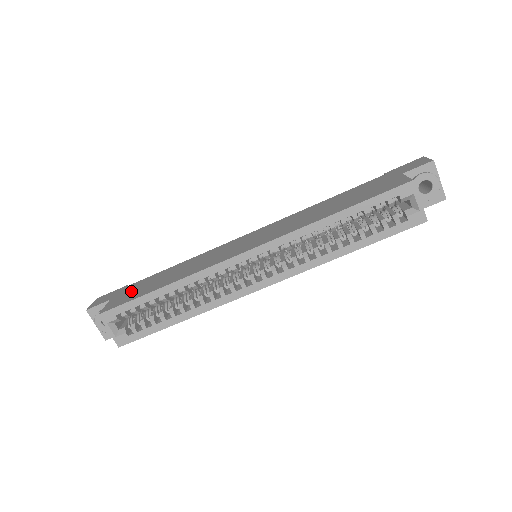
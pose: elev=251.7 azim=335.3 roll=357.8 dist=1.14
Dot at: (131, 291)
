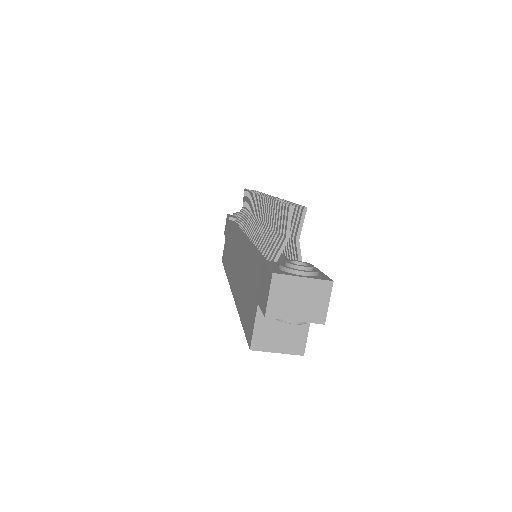
Dot at: (226, 242)
